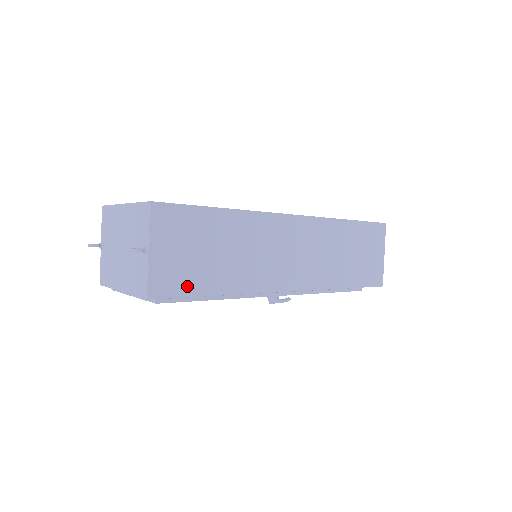
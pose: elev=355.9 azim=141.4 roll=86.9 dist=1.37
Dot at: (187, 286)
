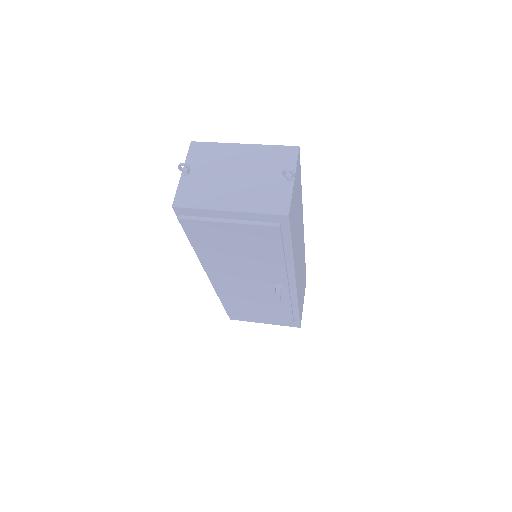
Dot at: (292, 227)
